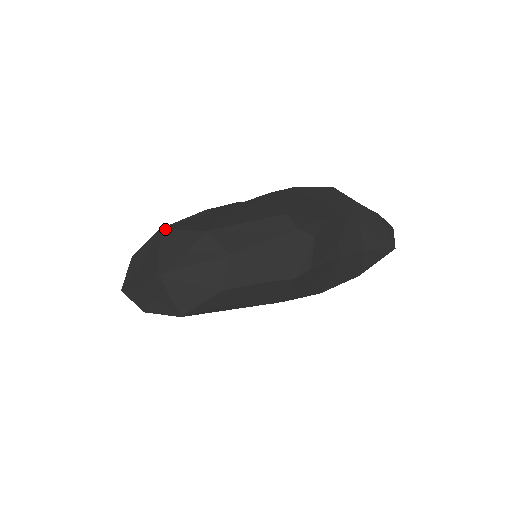
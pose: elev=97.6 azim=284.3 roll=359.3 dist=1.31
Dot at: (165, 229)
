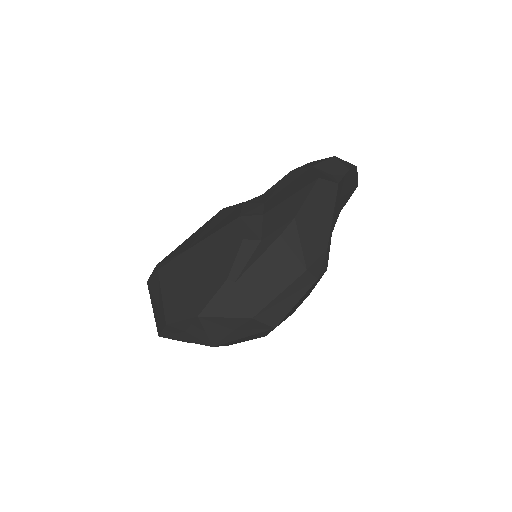
Dot at: (204, 317)
